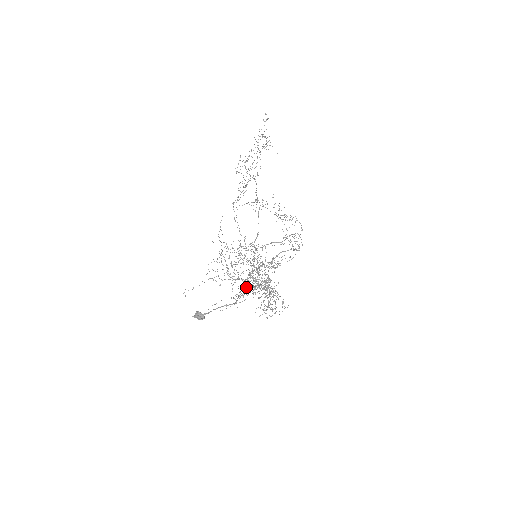
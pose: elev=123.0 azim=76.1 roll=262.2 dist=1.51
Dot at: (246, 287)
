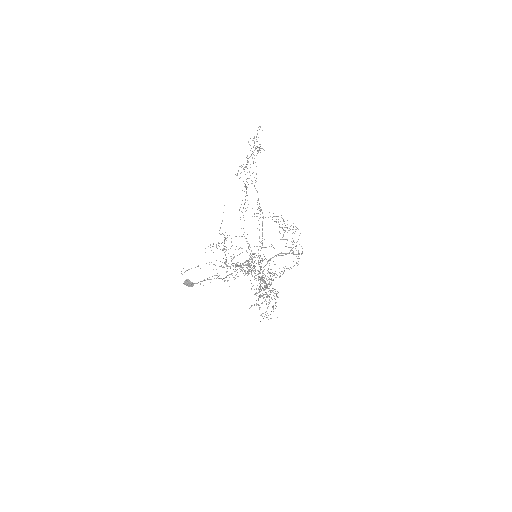
Dot at: occluded
